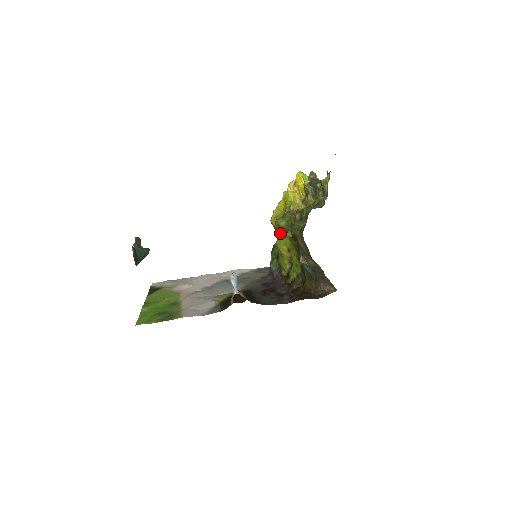
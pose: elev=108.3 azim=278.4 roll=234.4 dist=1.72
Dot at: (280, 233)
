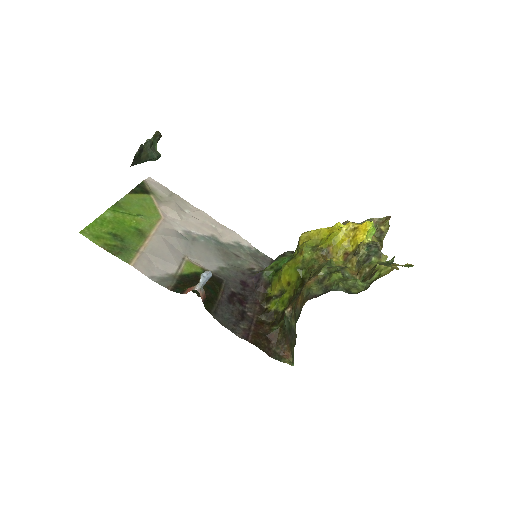
Dot at: (296, 261)
